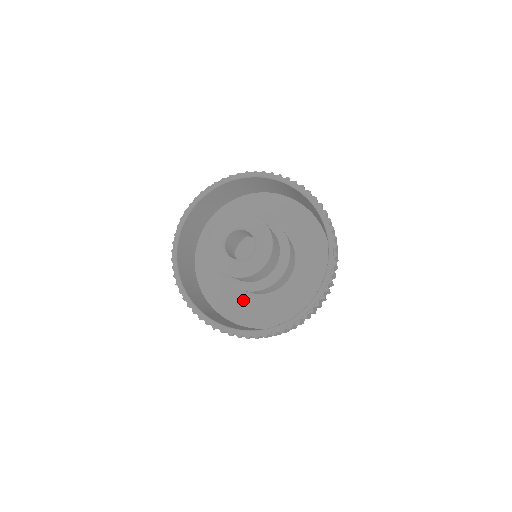
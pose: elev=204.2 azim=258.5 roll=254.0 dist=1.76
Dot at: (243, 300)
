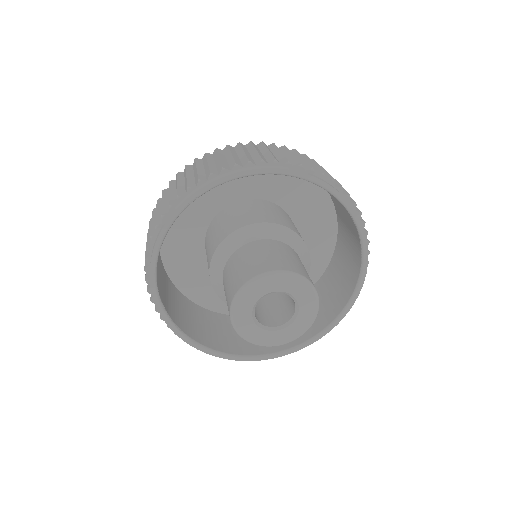
Dot at: occluded
